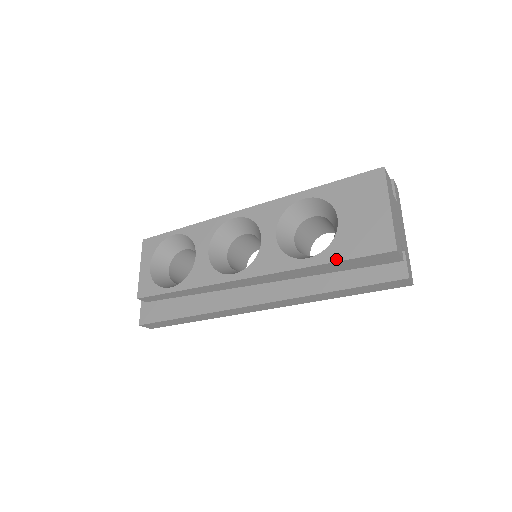
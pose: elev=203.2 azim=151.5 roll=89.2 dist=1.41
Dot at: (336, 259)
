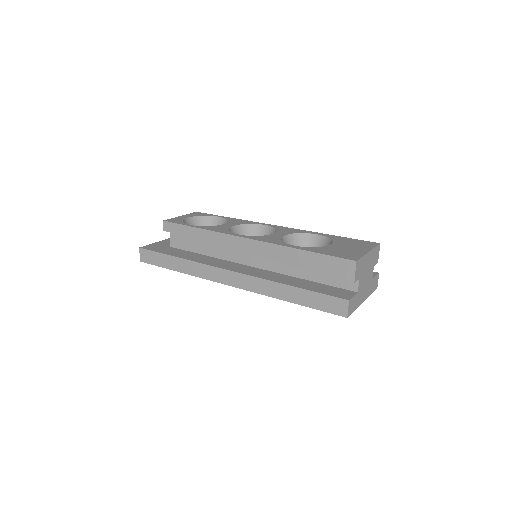
Dot at: (313, 251)
